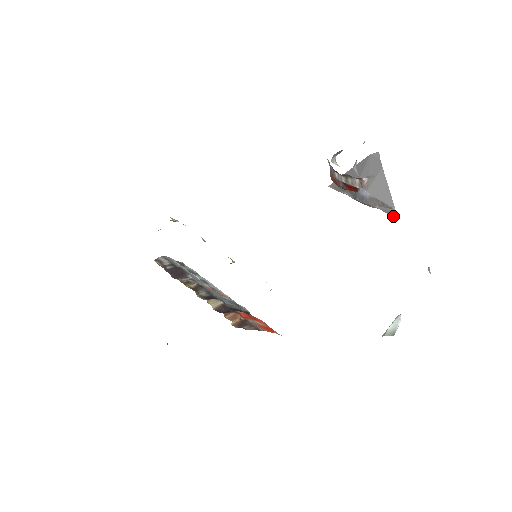
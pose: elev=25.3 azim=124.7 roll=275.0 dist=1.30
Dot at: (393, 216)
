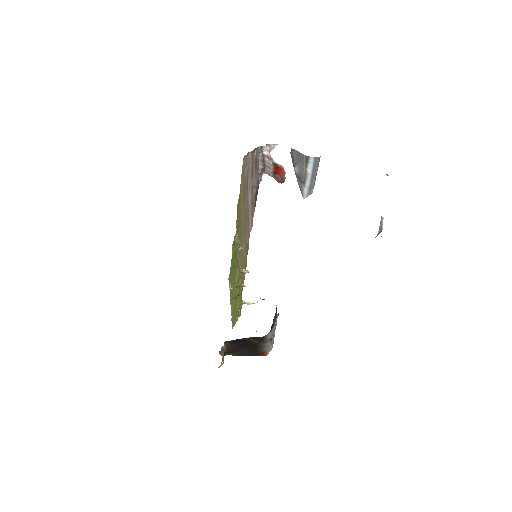
Dot at: (307, 159)
